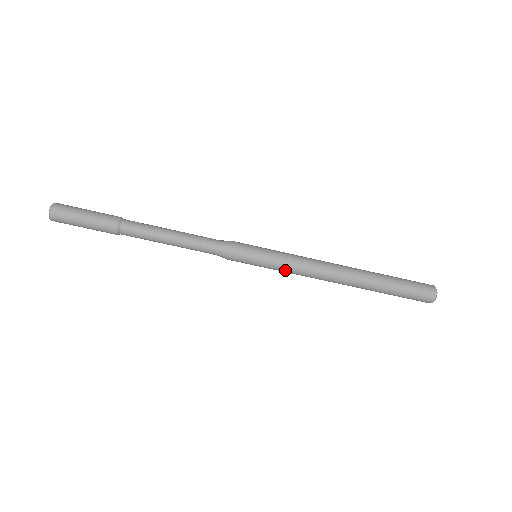
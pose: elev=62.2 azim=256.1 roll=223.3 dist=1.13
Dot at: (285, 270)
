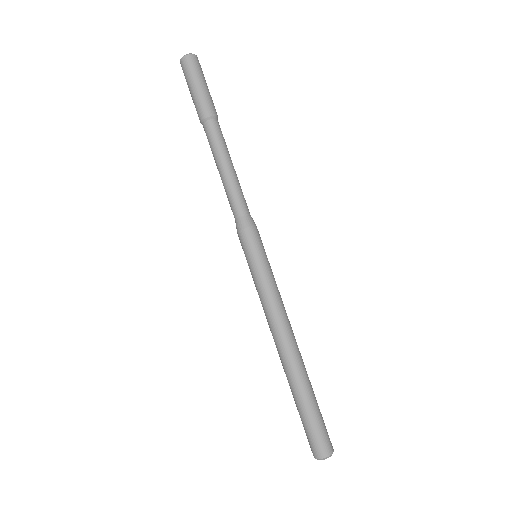
Dot at: (271, 286)
